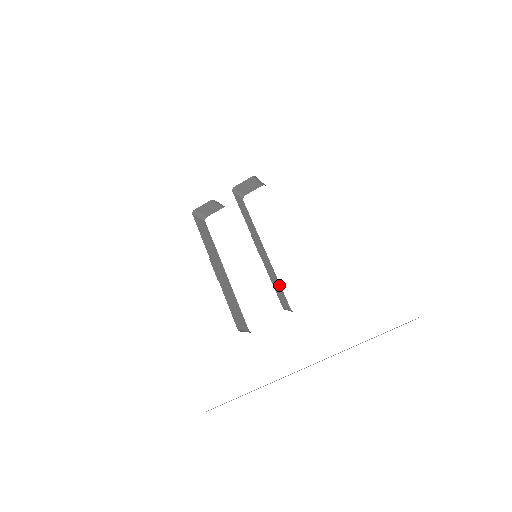
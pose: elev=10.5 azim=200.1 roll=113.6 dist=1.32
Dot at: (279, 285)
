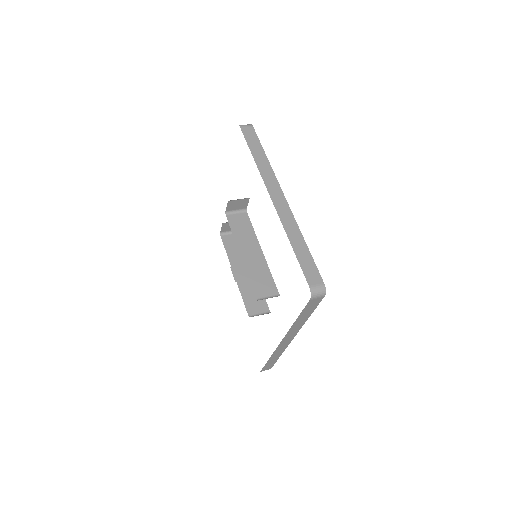
Dot at: (269, 276)
